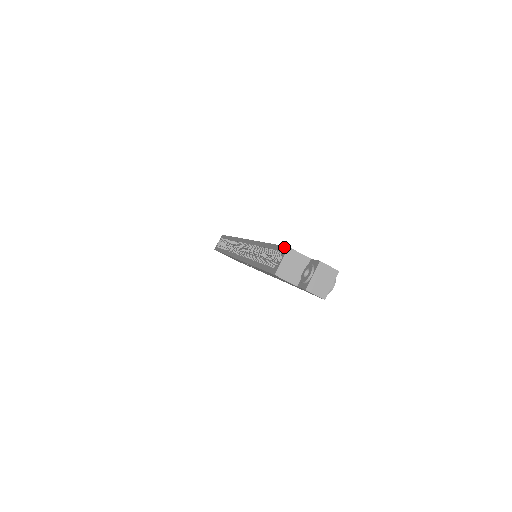
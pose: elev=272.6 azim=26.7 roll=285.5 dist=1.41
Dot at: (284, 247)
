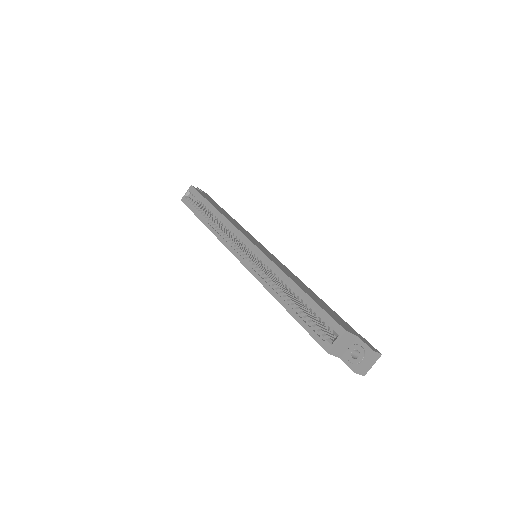
Dot at: (338, 325)
